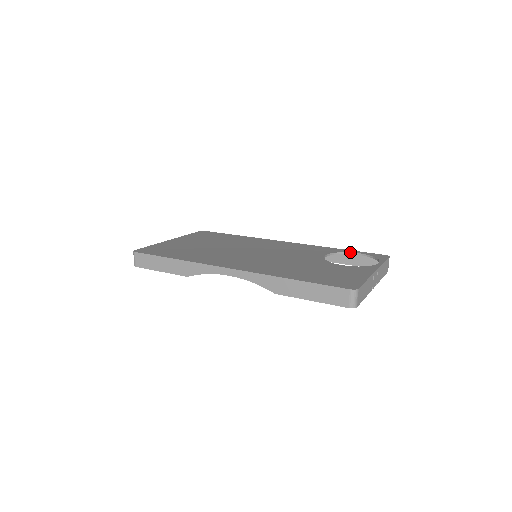
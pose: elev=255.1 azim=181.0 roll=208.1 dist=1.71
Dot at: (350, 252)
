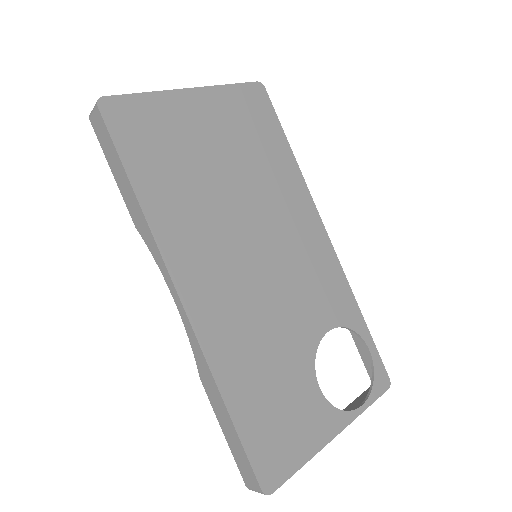
Dot at: (363, 339)
